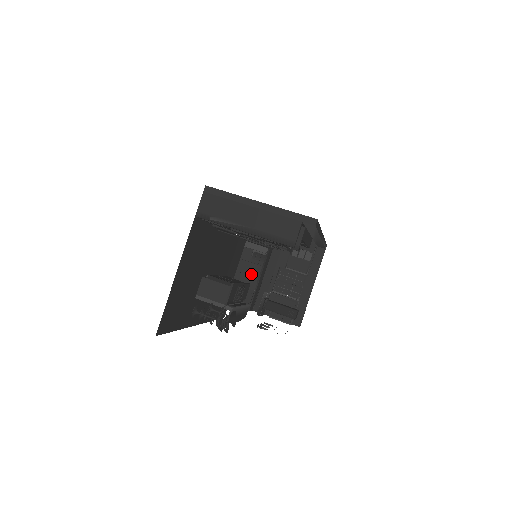
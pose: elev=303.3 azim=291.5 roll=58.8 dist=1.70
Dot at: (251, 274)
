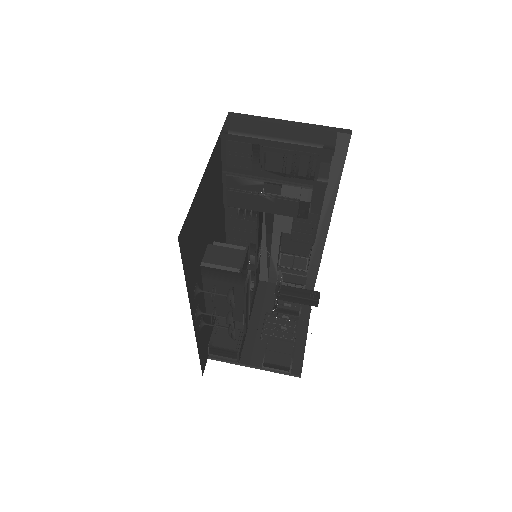
Dot at: occluded
